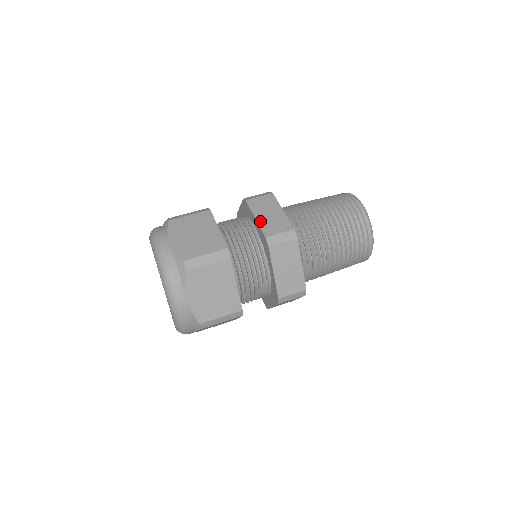
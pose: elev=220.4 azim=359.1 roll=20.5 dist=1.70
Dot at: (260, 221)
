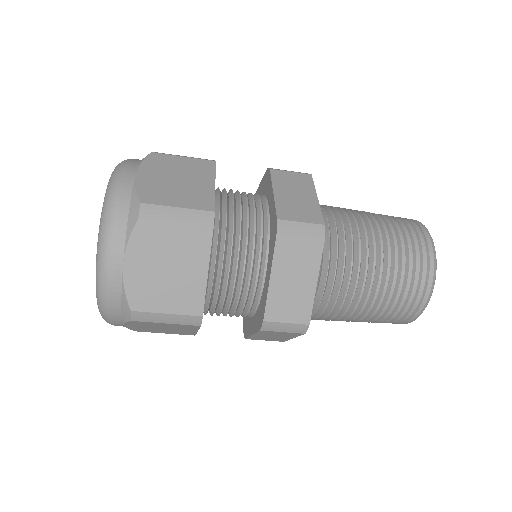
Dot at: (273, 288)
